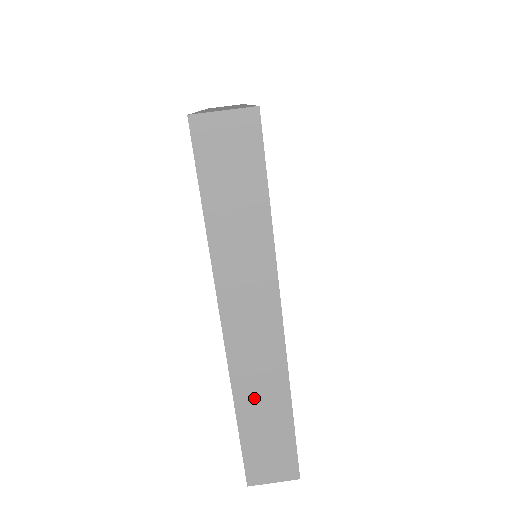
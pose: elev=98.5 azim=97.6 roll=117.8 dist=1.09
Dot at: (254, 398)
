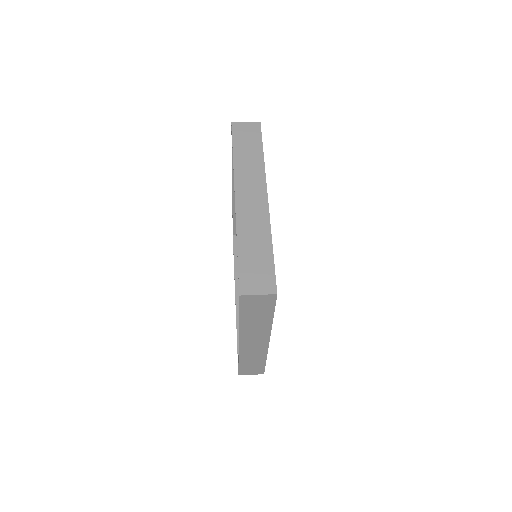
Dot at: (249, 235)
